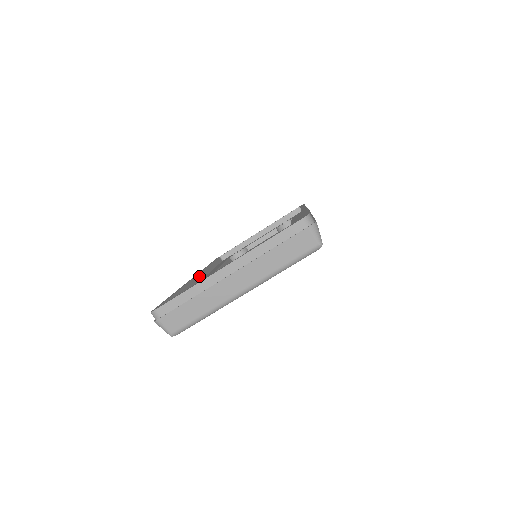
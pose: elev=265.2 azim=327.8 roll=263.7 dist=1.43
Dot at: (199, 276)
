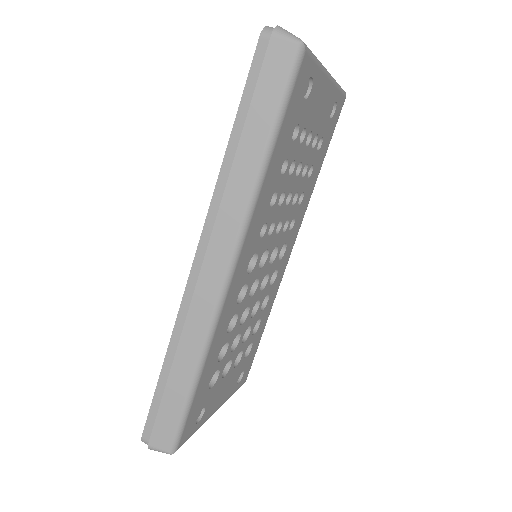
Dot at: occluded
